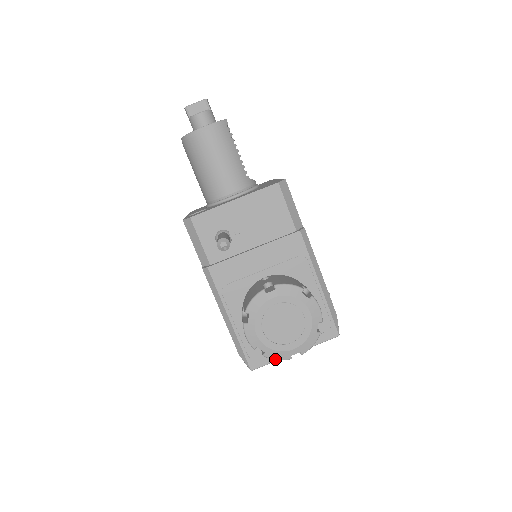
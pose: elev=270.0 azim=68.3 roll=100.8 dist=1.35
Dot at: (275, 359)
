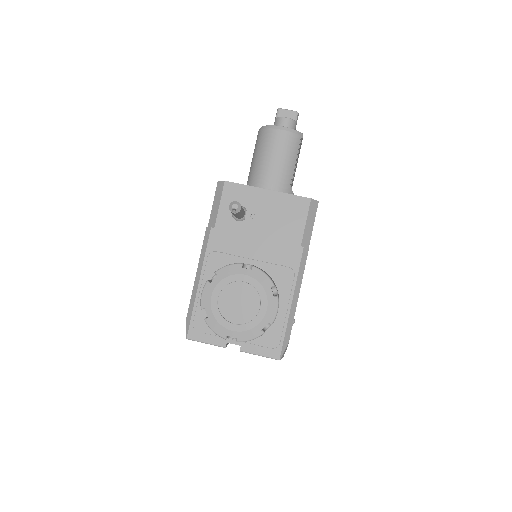
Dot at: (212, 329)
